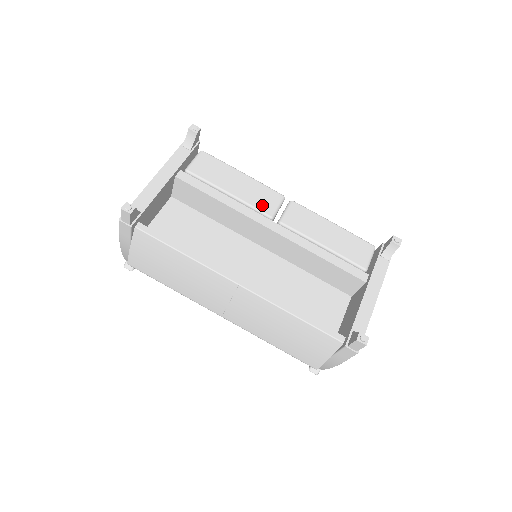
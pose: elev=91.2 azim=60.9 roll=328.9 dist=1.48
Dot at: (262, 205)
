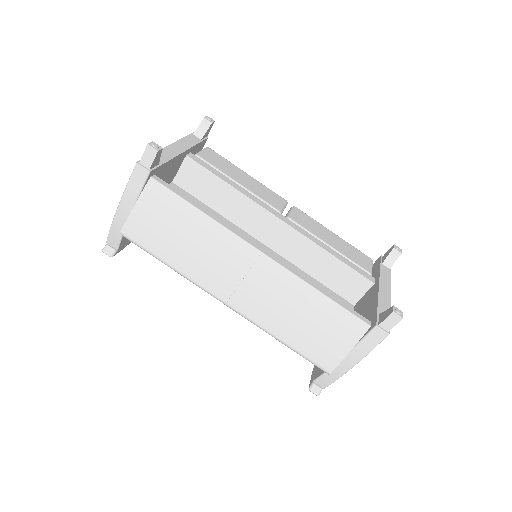
Dot at: (270, 201)
